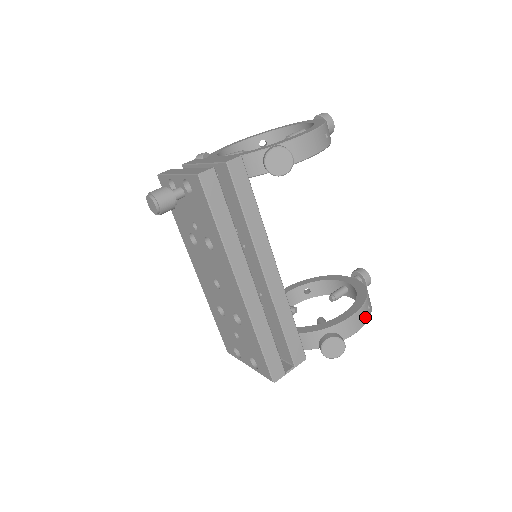
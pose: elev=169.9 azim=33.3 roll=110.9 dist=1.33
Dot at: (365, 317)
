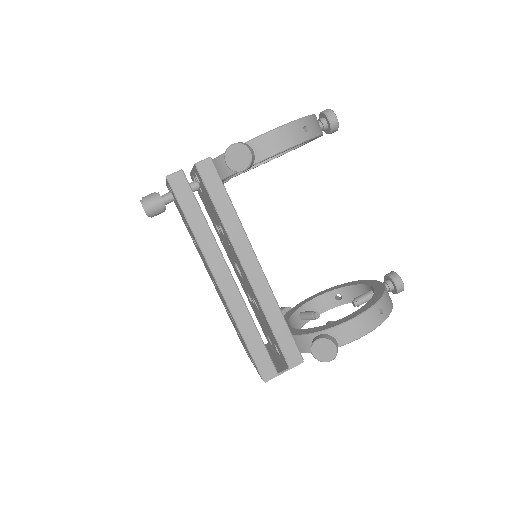
Dot at: (374, 321)
